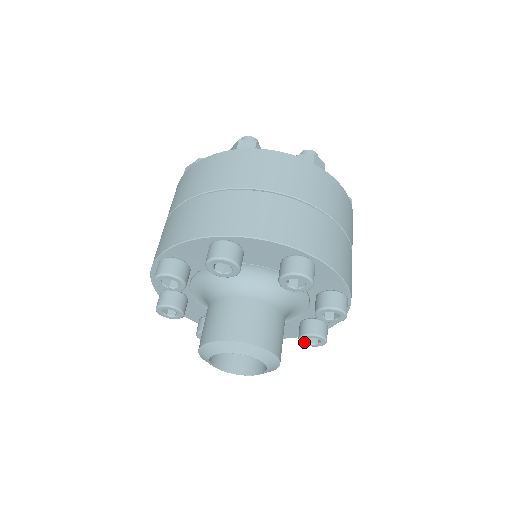
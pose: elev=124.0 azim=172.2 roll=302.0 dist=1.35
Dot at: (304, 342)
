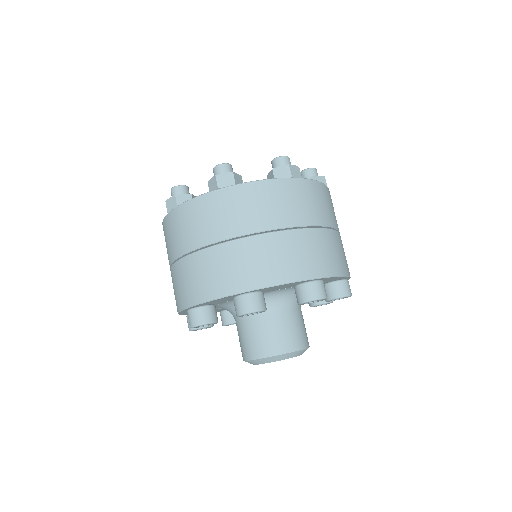
Dot at: occluded
